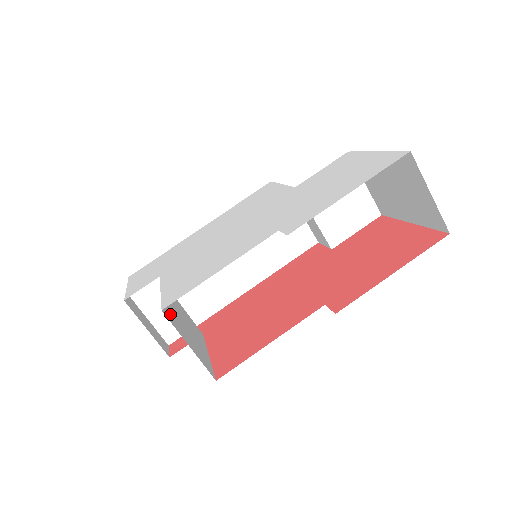
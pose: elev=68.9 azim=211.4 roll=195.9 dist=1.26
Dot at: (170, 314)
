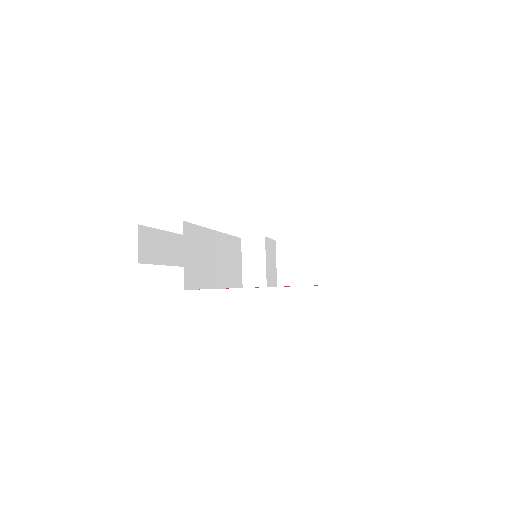
Dot at: occluded
